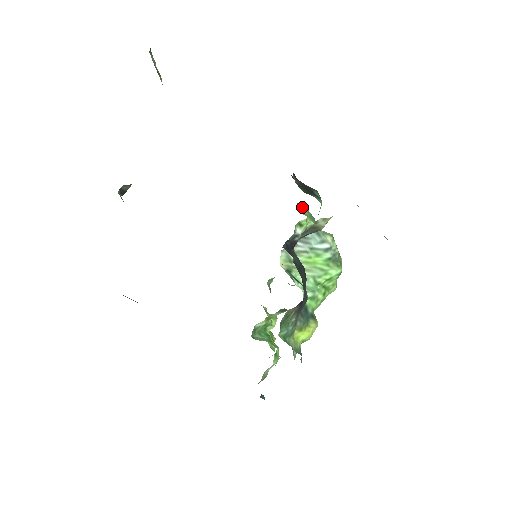
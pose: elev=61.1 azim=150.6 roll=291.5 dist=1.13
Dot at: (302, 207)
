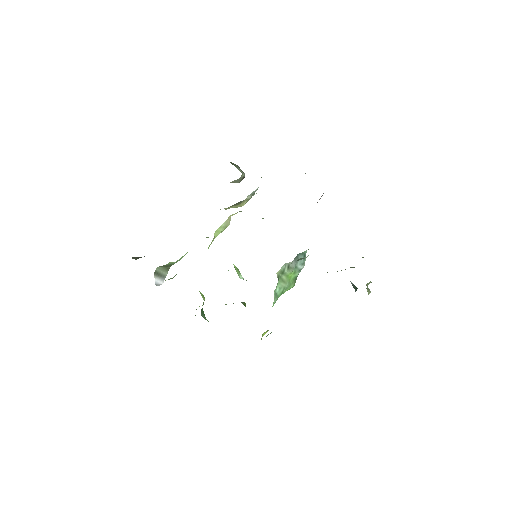
Dot at: occluded
